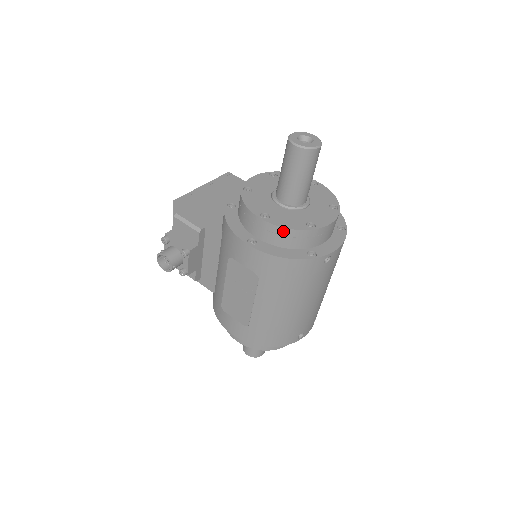
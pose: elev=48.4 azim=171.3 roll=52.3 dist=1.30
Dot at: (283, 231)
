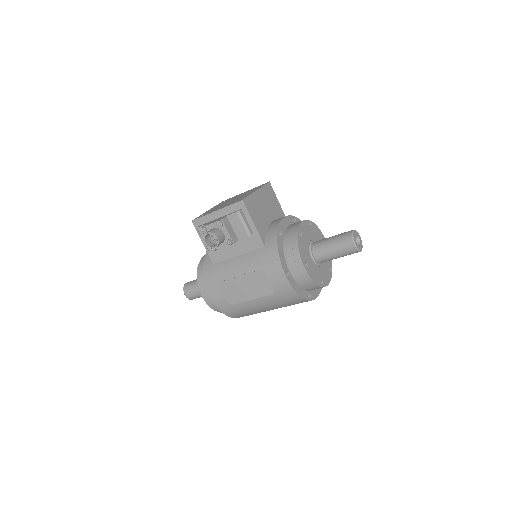
Dot at: (310, 281)
